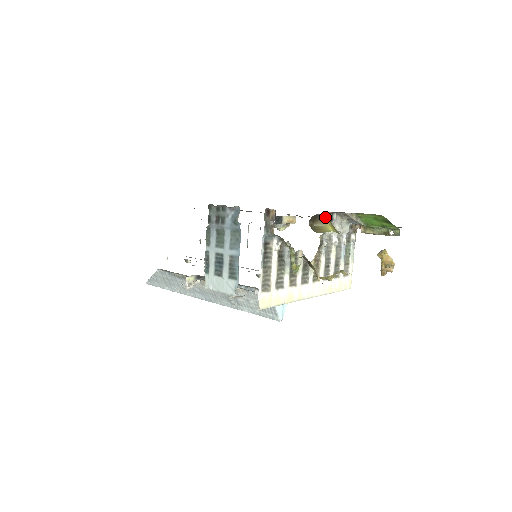
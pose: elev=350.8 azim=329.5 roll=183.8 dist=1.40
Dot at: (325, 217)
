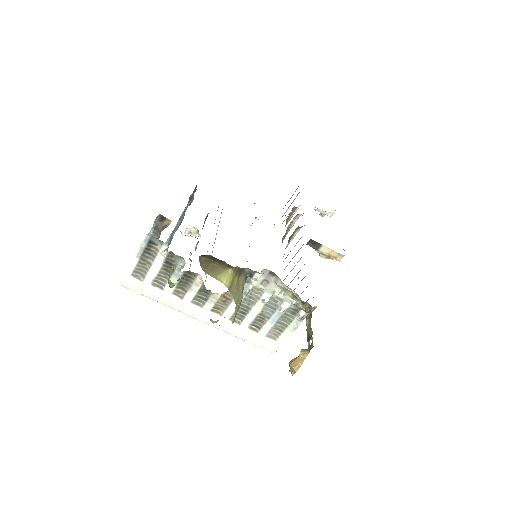
Dot at: (228, 266)
